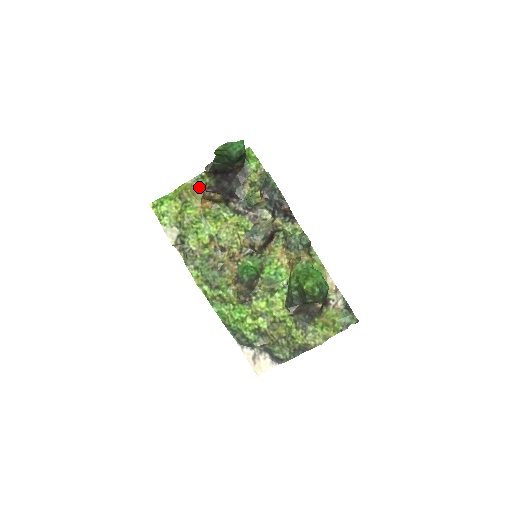
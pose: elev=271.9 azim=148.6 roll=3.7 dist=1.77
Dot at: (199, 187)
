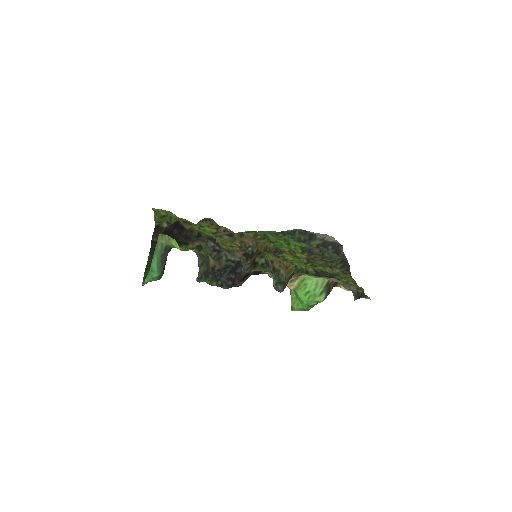
Dot at: occluded
